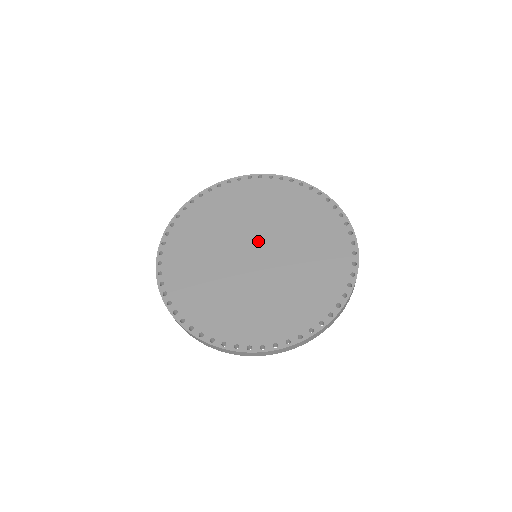
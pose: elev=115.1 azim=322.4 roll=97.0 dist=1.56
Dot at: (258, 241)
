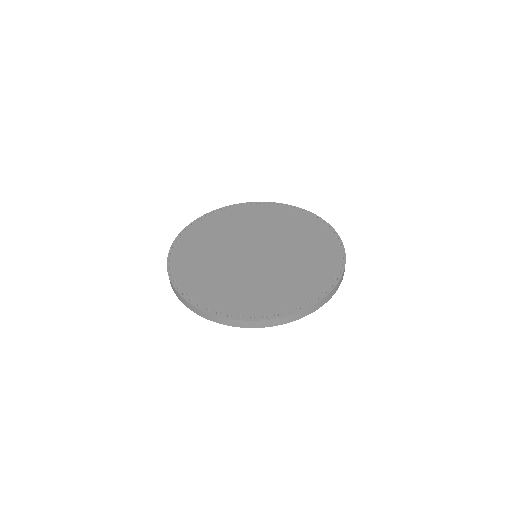
Dot at: (265, 247)
